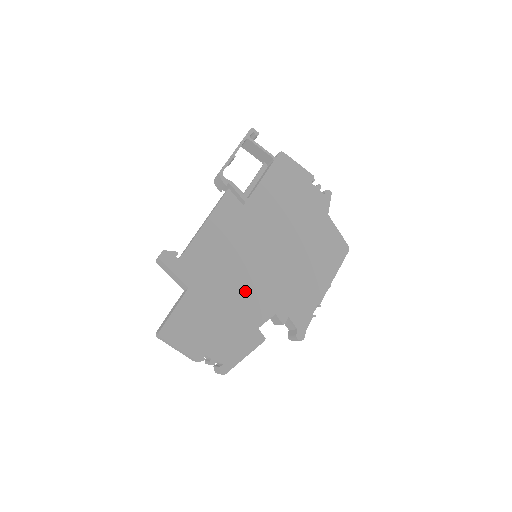
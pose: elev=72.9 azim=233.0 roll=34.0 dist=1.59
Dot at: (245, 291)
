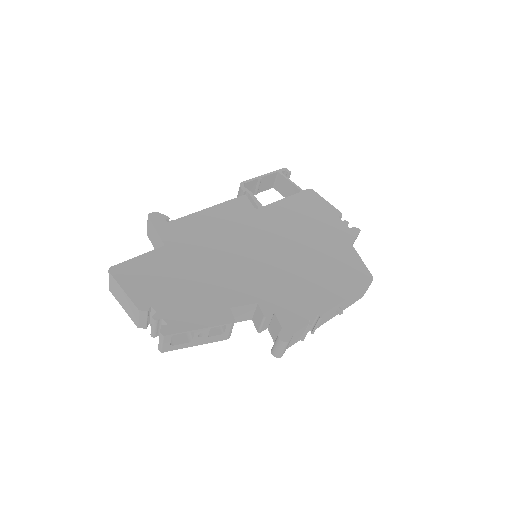
Dot at: (228, 270)
